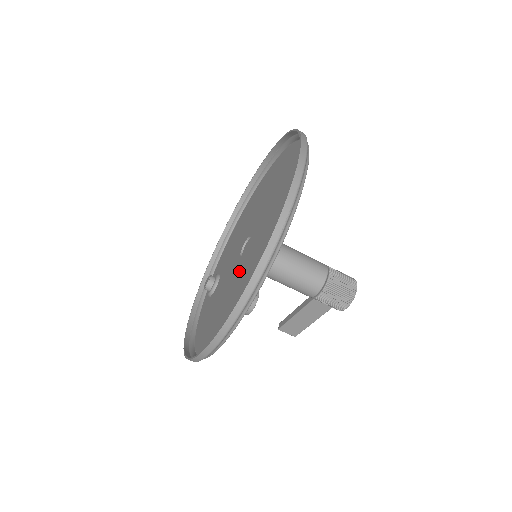
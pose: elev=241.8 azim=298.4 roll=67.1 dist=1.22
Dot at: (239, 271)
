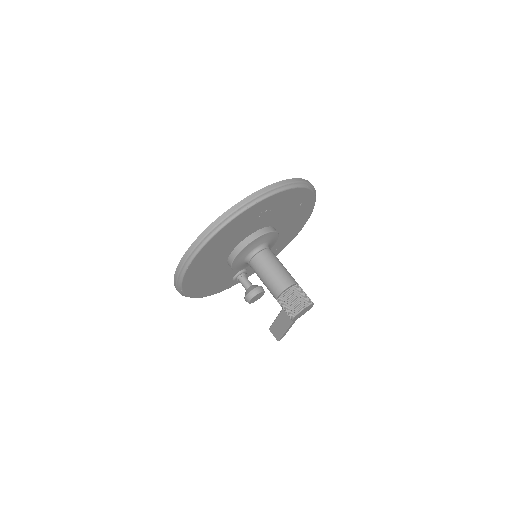
Dot at: occluded
